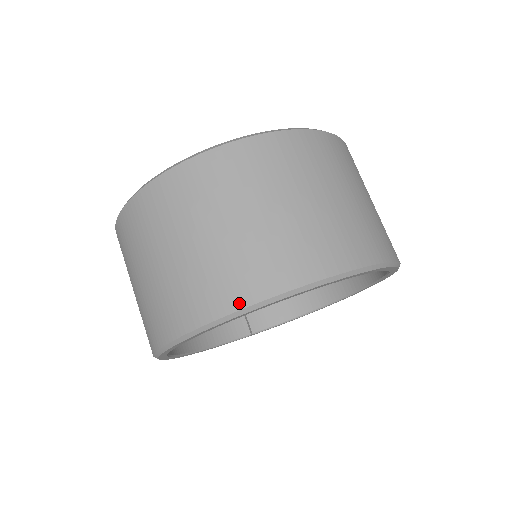
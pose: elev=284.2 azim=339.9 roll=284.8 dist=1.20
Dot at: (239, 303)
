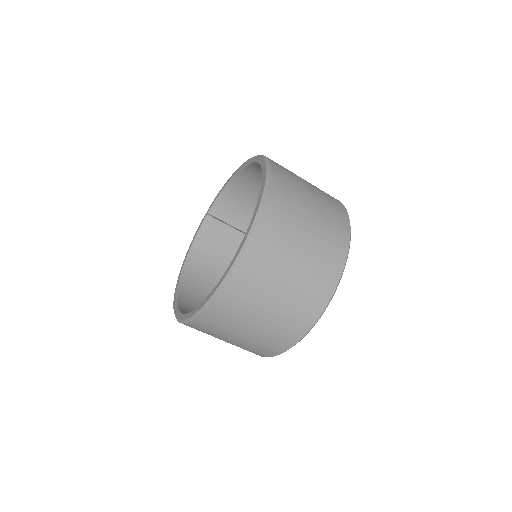
Dot at: (285, 349)
